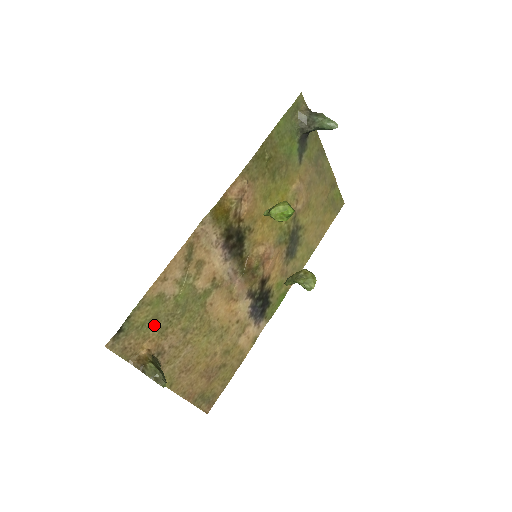
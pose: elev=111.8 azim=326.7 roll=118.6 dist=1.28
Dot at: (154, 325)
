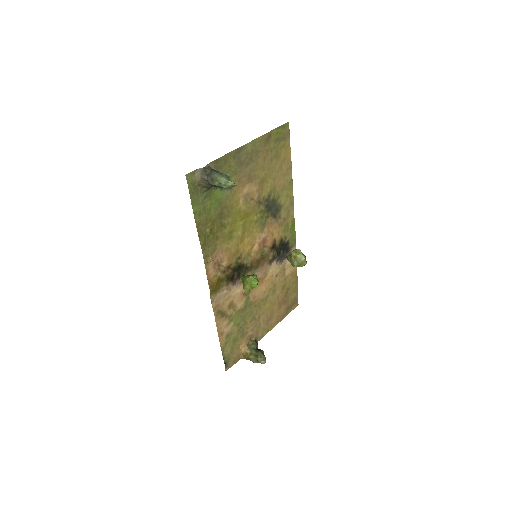
Dot at: (237, 341)
